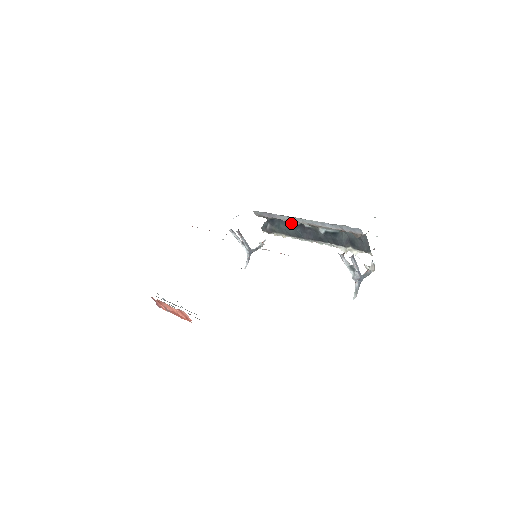
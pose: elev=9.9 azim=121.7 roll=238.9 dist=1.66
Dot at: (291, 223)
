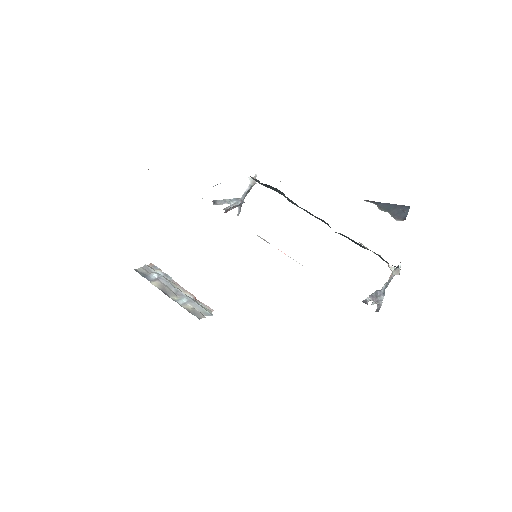
Dot at: occluded
